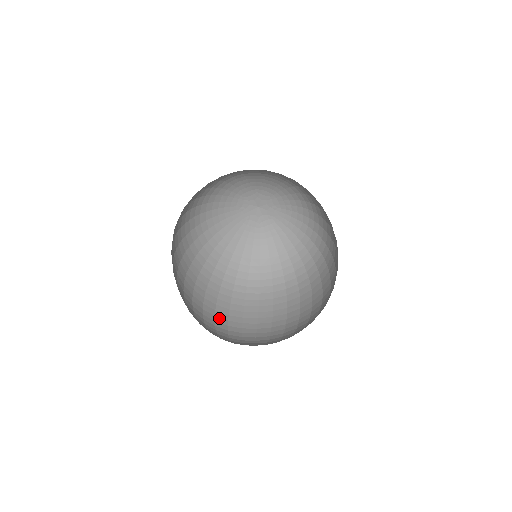
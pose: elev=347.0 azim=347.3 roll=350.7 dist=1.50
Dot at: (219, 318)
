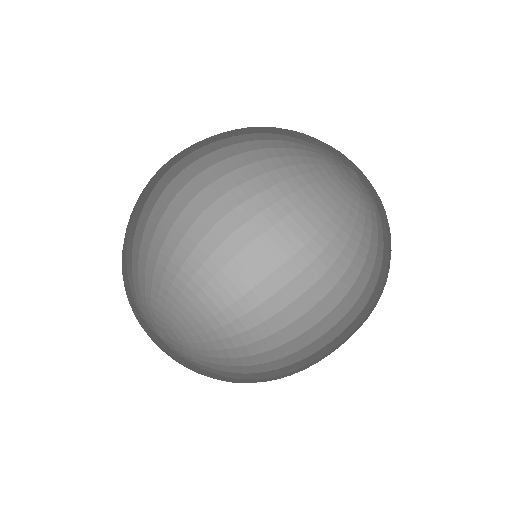
Dot at: (249, 275)
